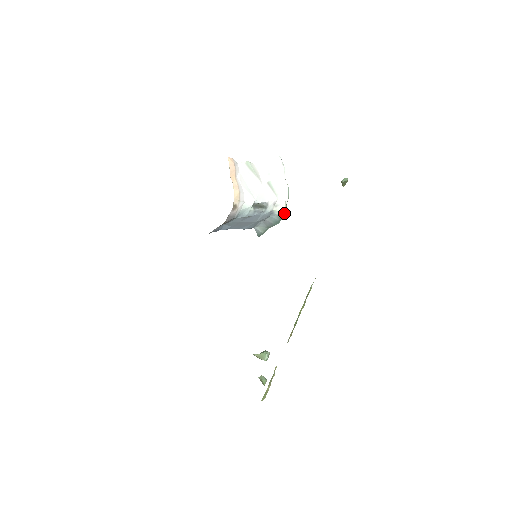
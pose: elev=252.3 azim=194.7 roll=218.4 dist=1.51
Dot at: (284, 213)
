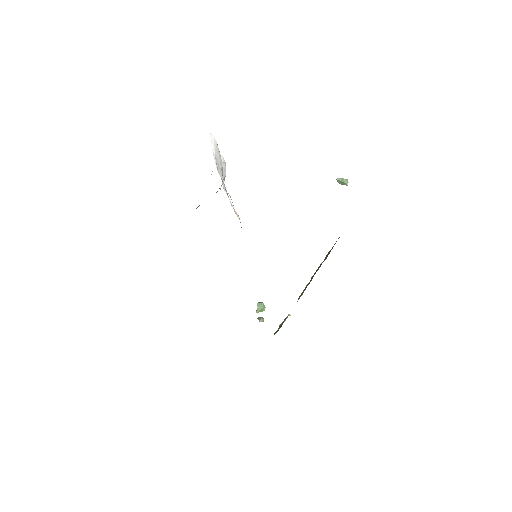
Dot at: occluded
